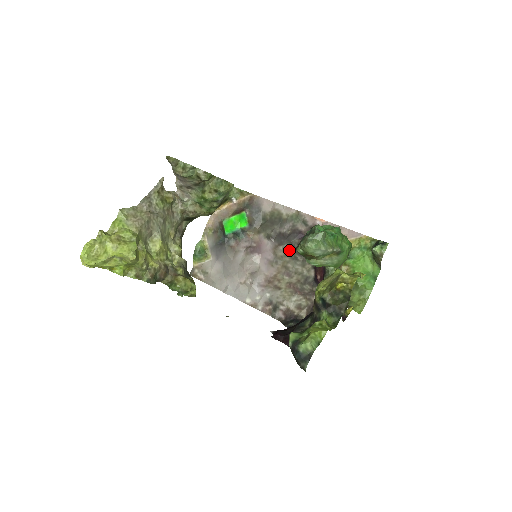
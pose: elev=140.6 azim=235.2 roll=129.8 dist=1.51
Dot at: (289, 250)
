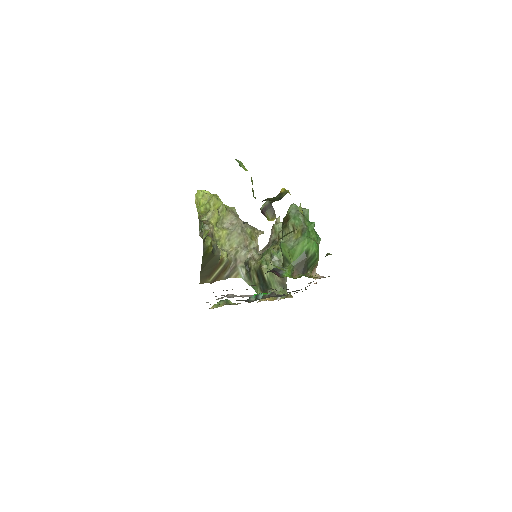
Dot at: occluded
